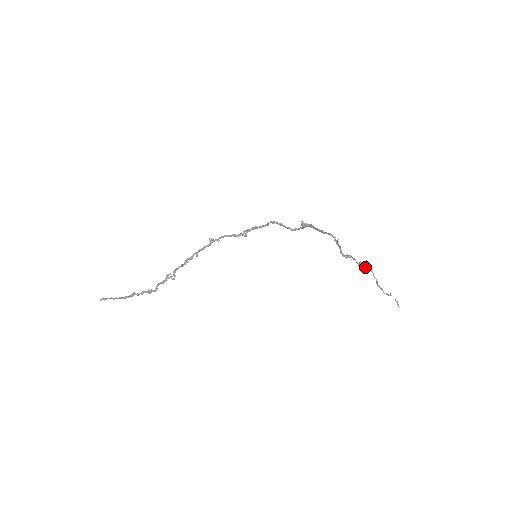
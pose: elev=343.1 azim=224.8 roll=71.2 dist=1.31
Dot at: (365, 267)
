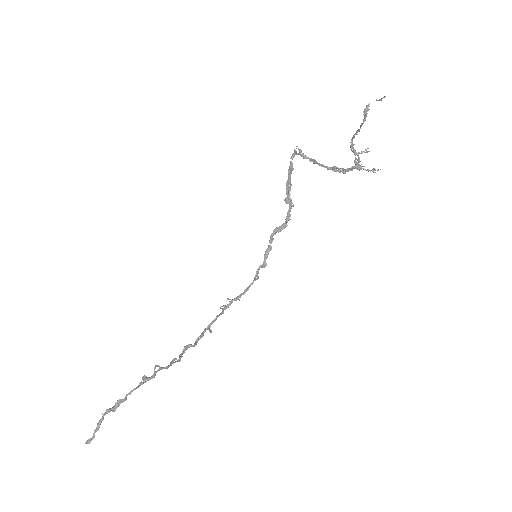
Dot at: (351, 148)
